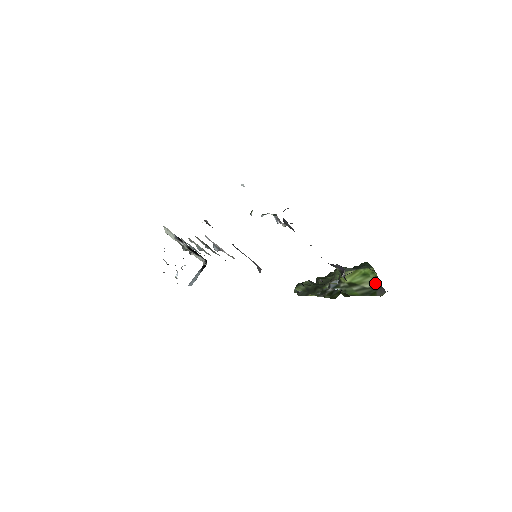
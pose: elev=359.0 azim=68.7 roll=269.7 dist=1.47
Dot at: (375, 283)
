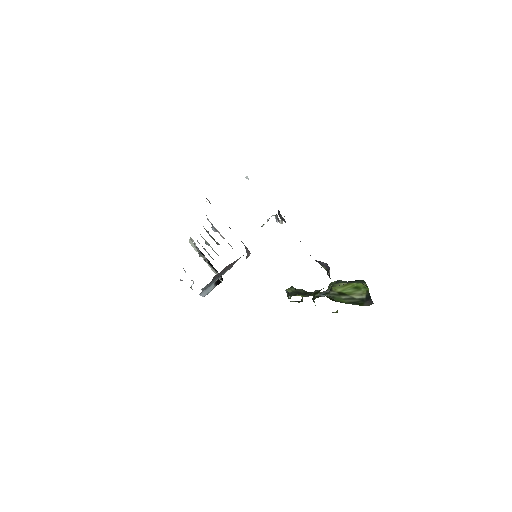
Dot at: (365, 296)
